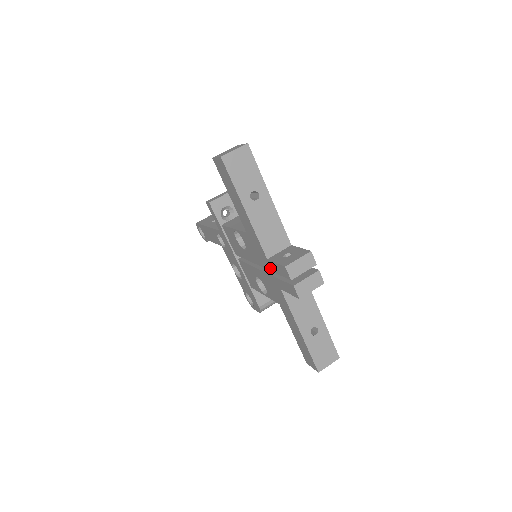
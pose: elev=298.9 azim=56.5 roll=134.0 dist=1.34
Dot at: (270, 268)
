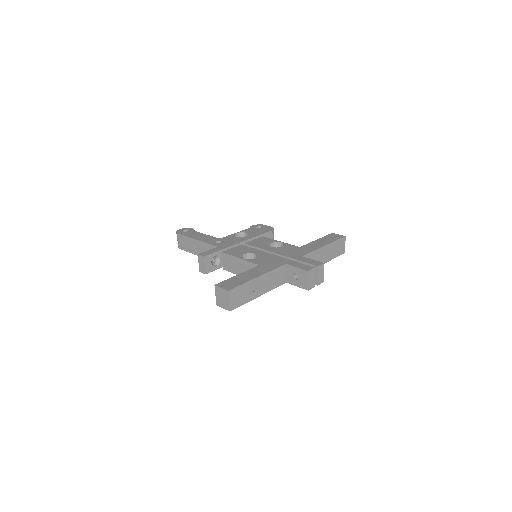
Dot at: occluded
